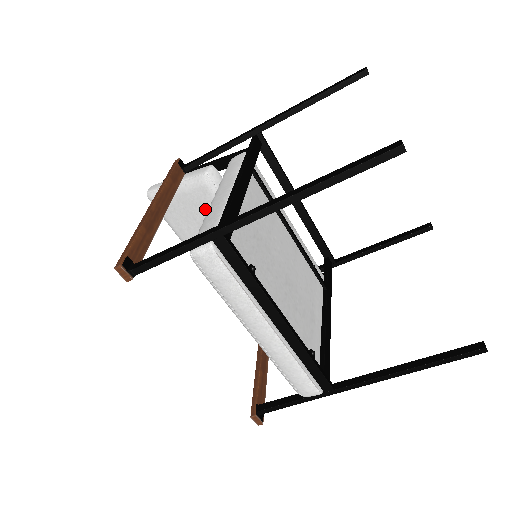
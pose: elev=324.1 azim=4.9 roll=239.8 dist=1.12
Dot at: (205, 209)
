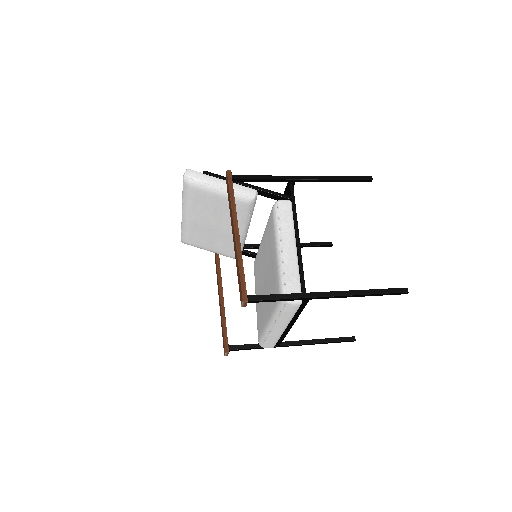
Dot at: occluded
